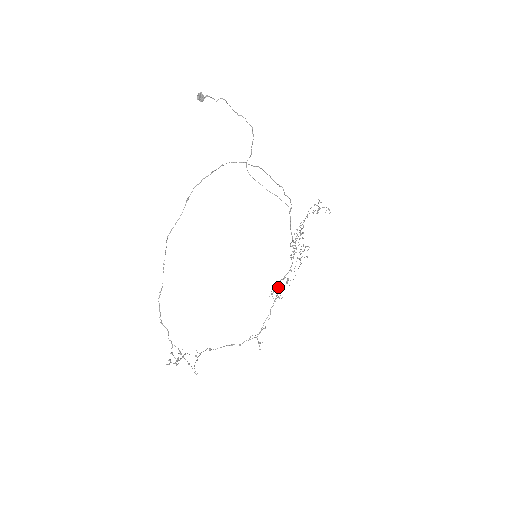
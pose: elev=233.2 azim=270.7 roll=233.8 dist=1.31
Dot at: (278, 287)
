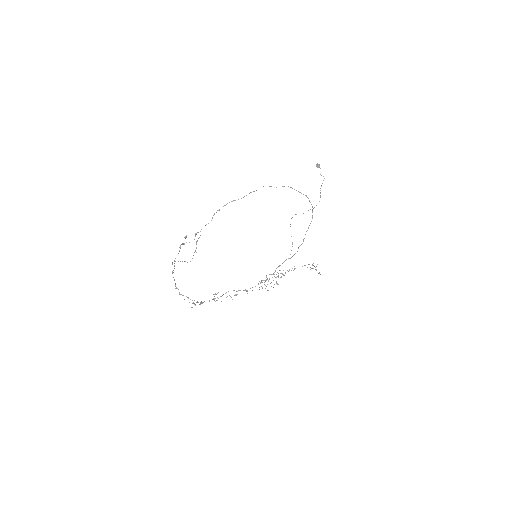
Dot at: (225, 293)
